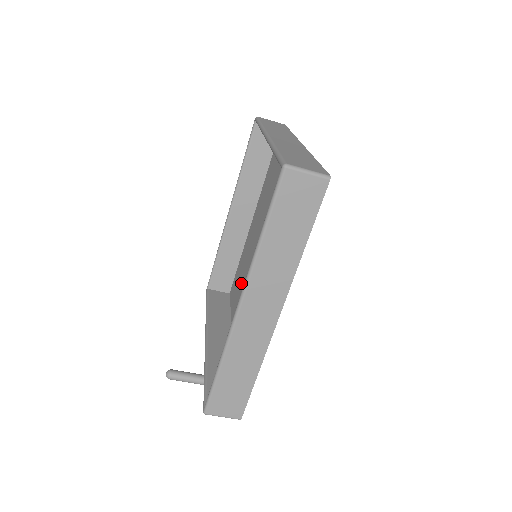
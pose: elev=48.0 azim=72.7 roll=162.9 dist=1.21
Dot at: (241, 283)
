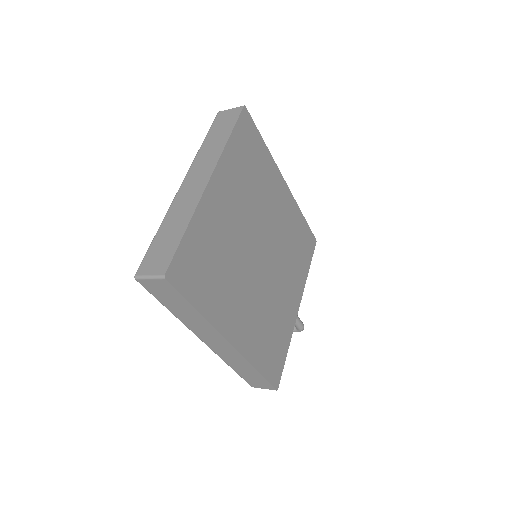
Dot at: occluded
